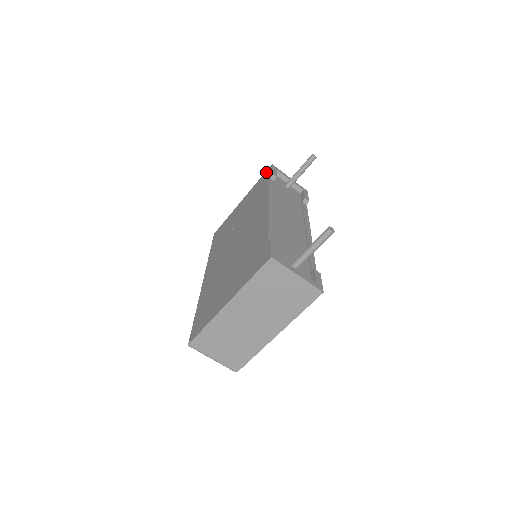
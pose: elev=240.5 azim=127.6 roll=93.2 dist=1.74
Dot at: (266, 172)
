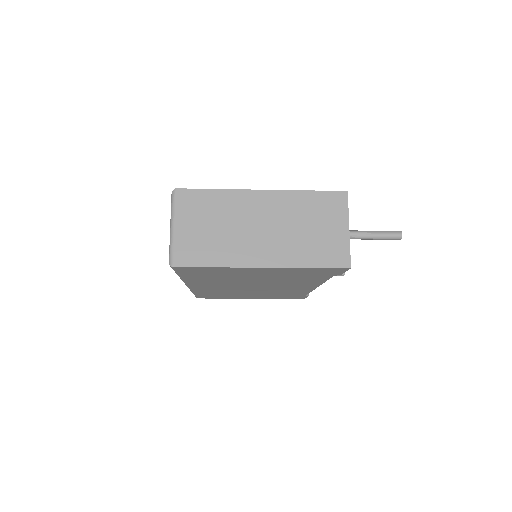
Dot at: occluded
